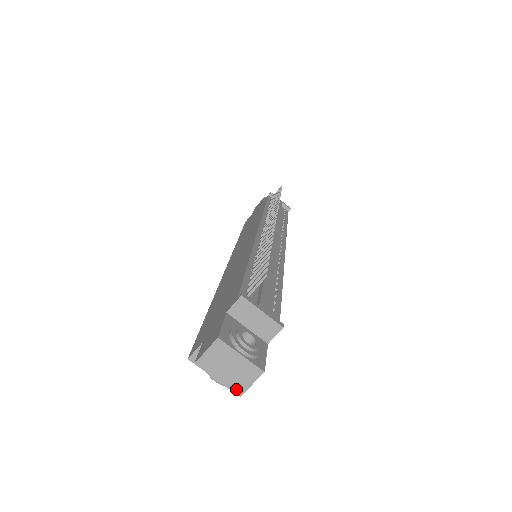
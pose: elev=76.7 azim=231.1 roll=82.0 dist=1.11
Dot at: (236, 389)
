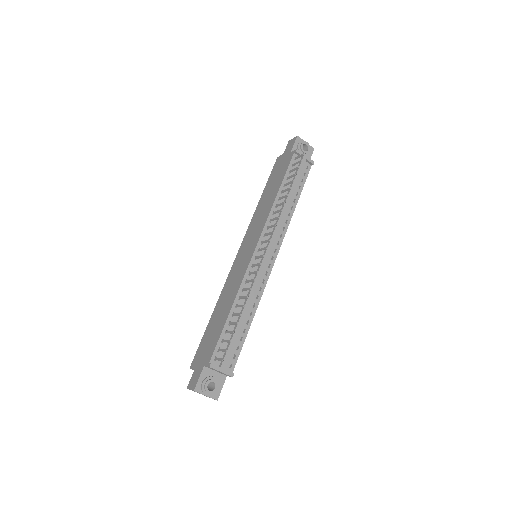
Dot at: occluded
